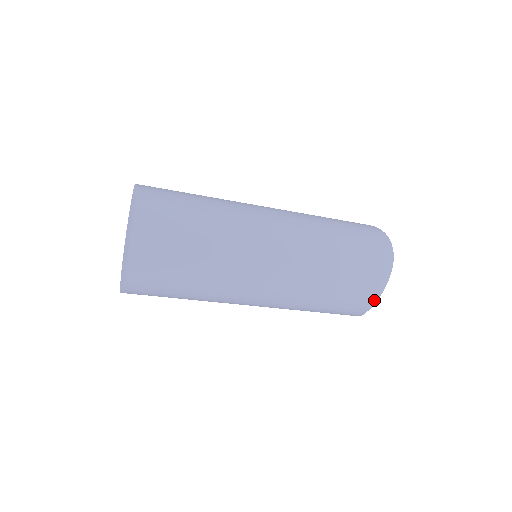
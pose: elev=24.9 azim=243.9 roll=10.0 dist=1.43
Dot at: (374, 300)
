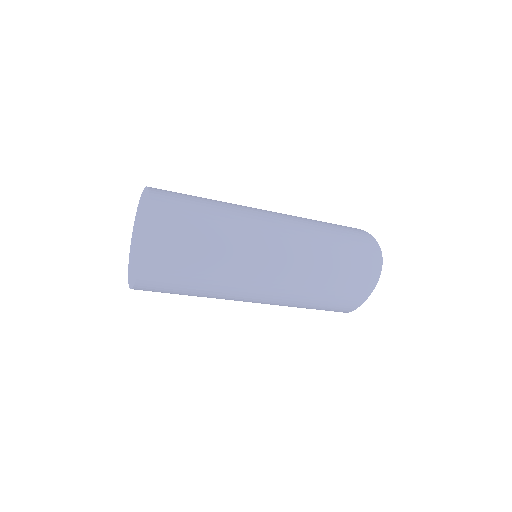
Dot at: (360, 303)
